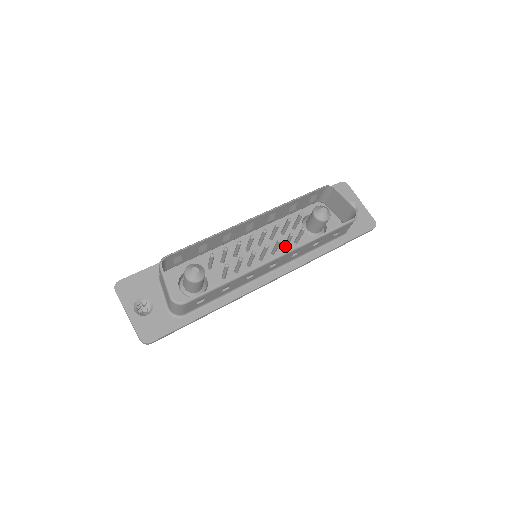
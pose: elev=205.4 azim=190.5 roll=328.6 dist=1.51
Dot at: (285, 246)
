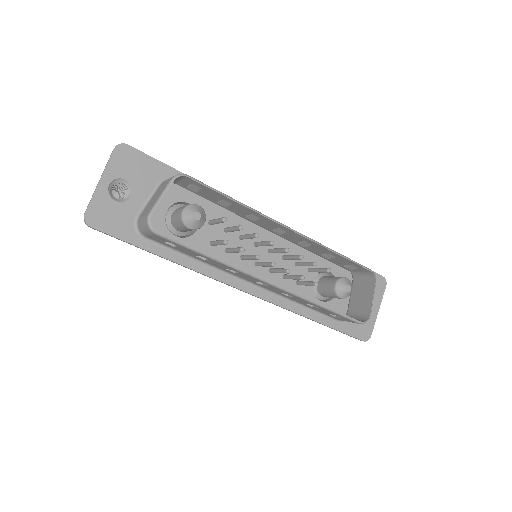
Dot at: (286, 277)
